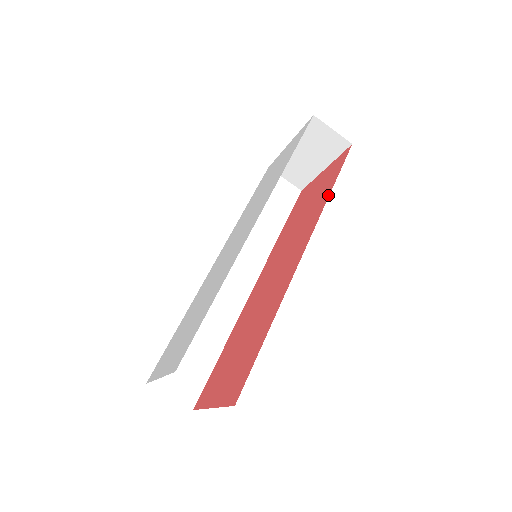
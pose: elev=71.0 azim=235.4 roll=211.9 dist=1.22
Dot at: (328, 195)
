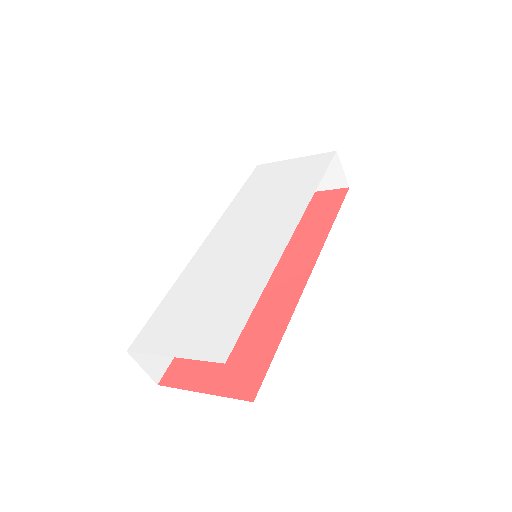
Dot at: (330, 226)
